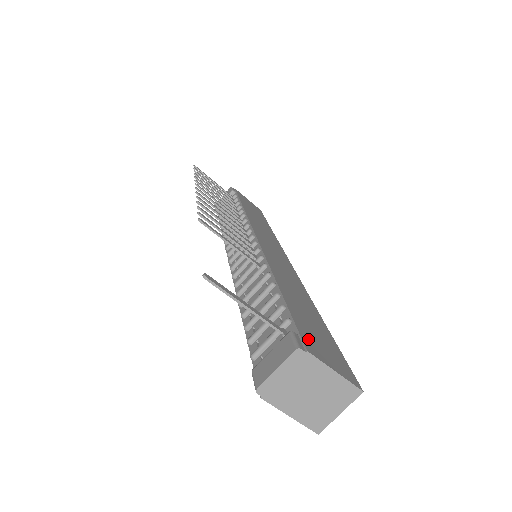
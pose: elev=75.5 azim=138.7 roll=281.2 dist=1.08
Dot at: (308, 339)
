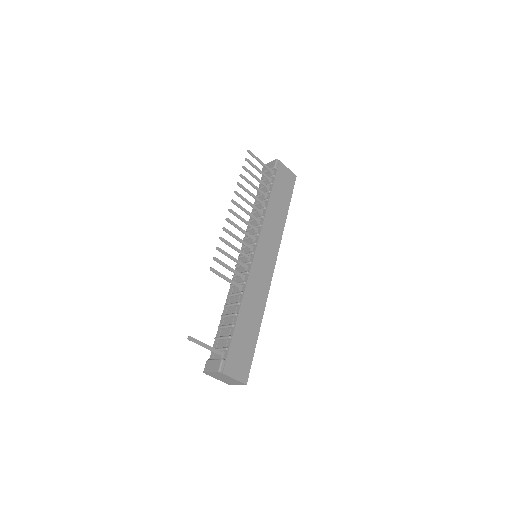
Dot at: (230, 362)
